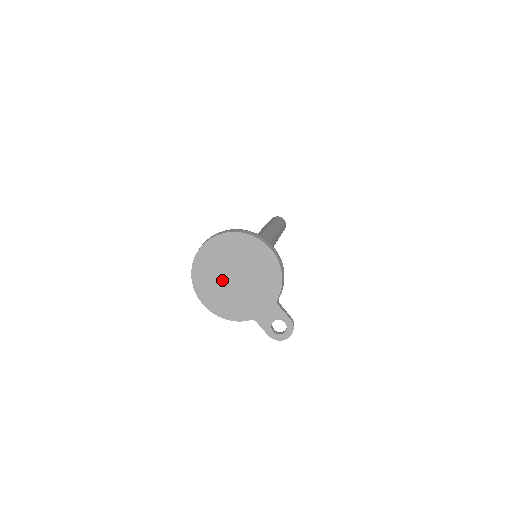
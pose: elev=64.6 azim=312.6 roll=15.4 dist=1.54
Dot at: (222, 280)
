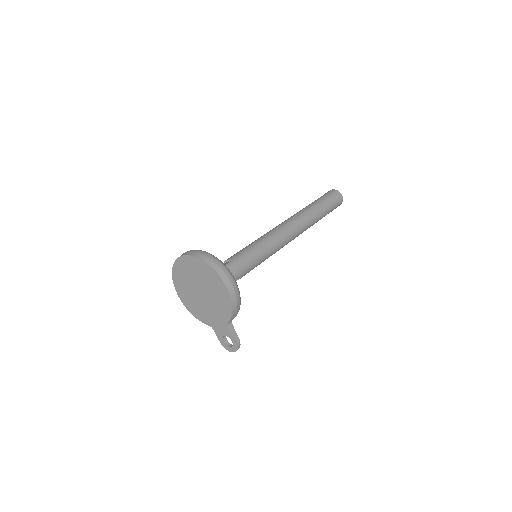
Dot at: (192, 288)
